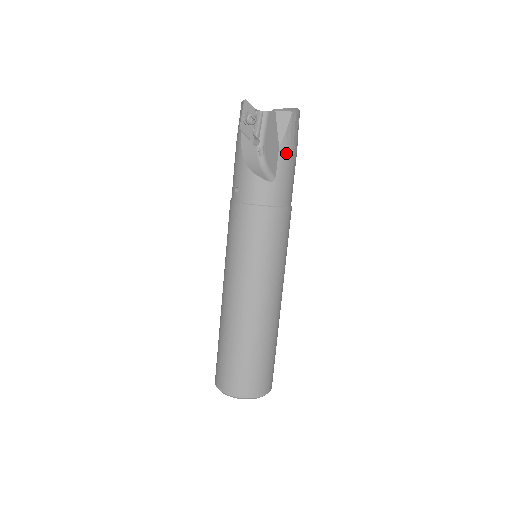
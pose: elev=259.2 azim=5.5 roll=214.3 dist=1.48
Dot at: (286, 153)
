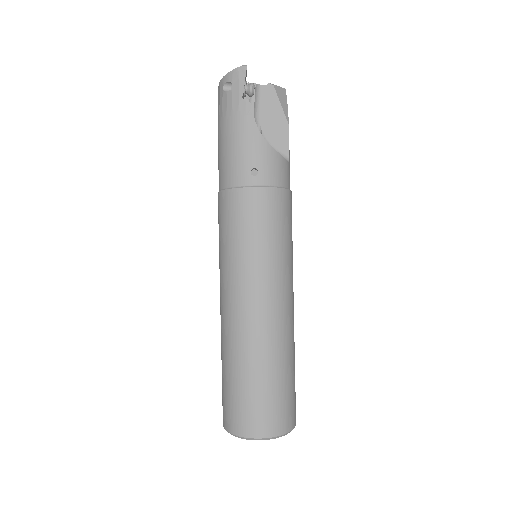
Dot at: occluded
